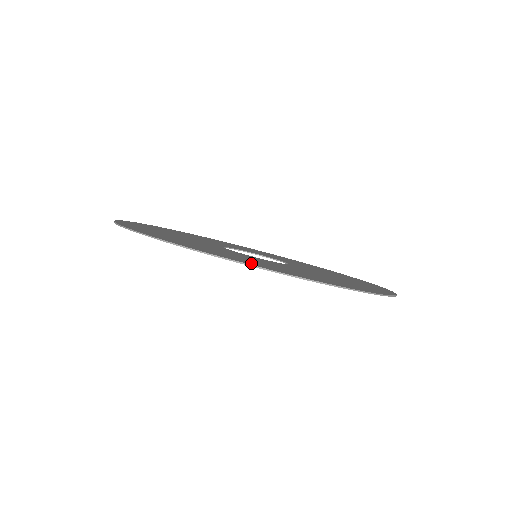
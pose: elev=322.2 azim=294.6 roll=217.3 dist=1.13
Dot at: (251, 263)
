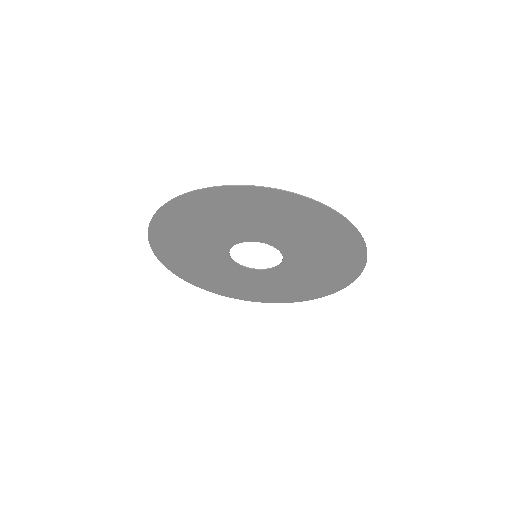
Dot at: (220, 194)
